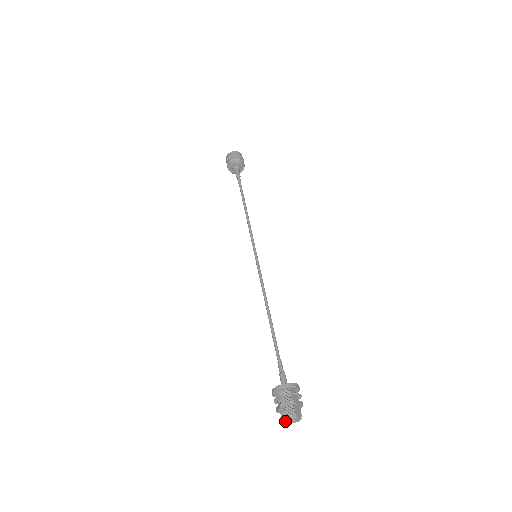
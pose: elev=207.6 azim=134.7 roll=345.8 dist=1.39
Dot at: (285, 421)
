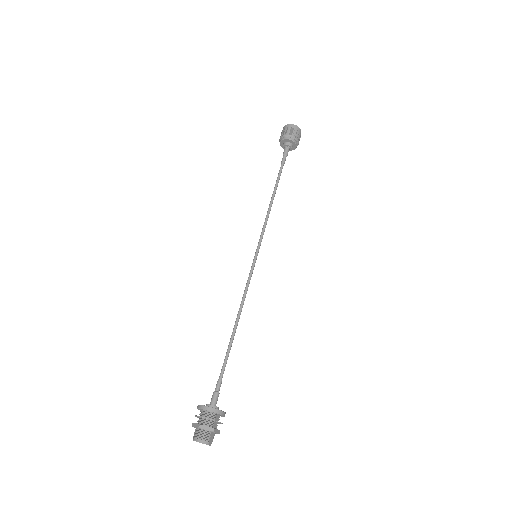
Dot at: occluded
